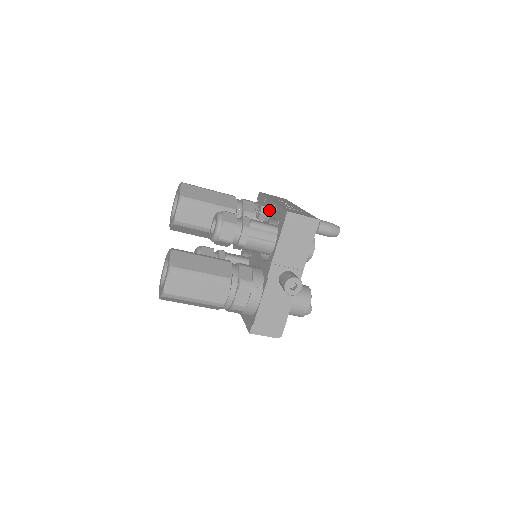
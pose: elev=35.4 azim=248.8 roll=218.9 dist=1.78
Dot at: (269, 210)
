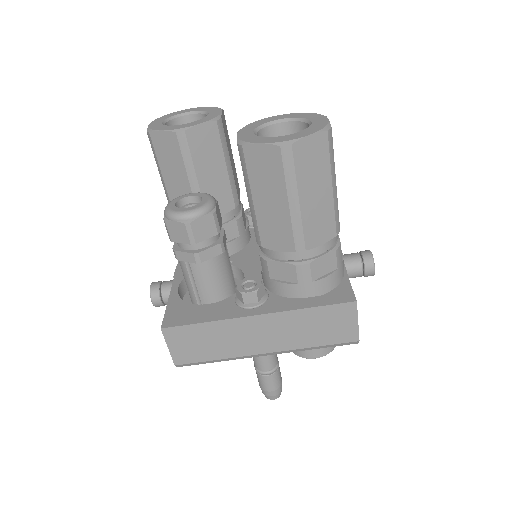
Dot at: occluded
